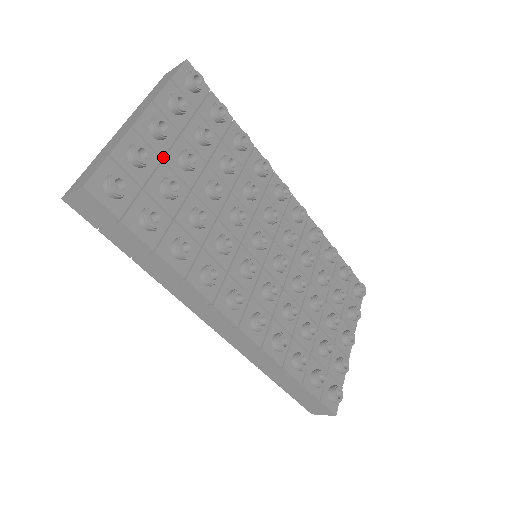
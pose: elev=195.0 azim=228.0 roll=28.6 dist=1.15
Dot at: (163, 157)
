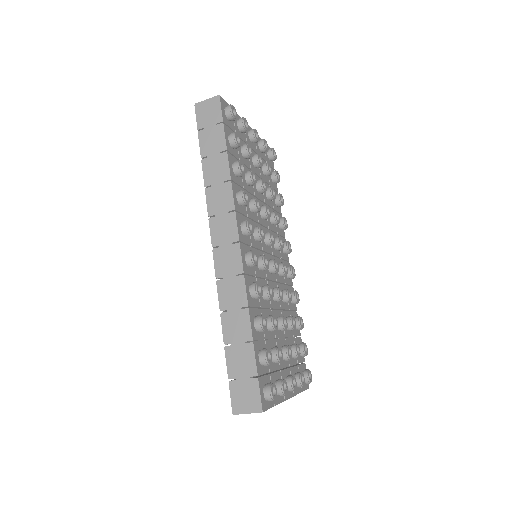
Dot at: occluded
